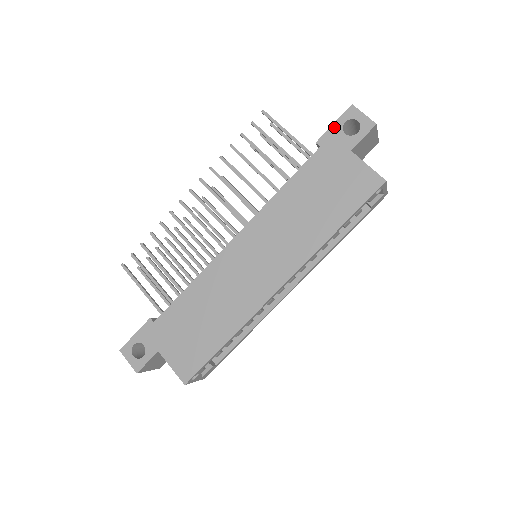
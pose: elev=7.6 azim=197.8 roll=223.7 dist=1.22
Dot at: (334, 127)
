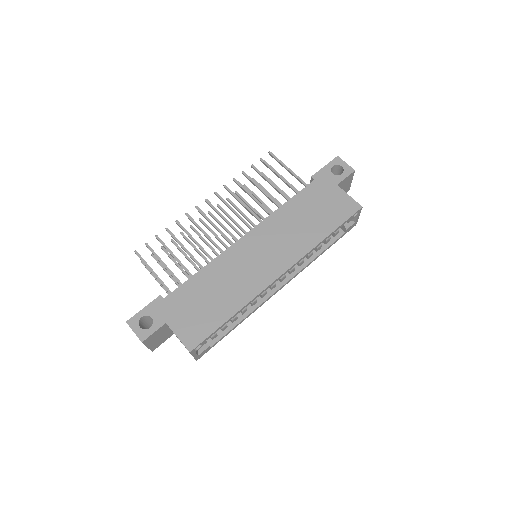
Dot at: (325, 168)
